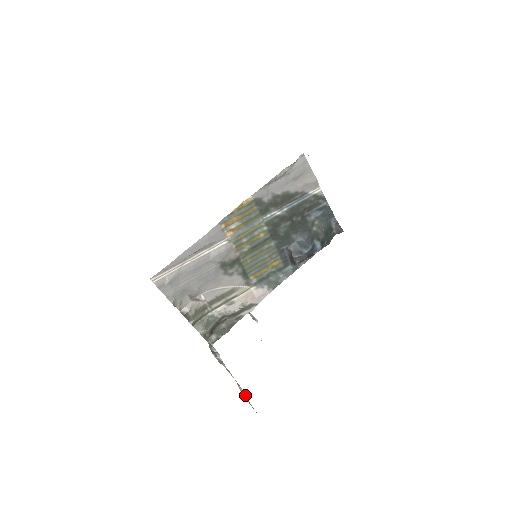
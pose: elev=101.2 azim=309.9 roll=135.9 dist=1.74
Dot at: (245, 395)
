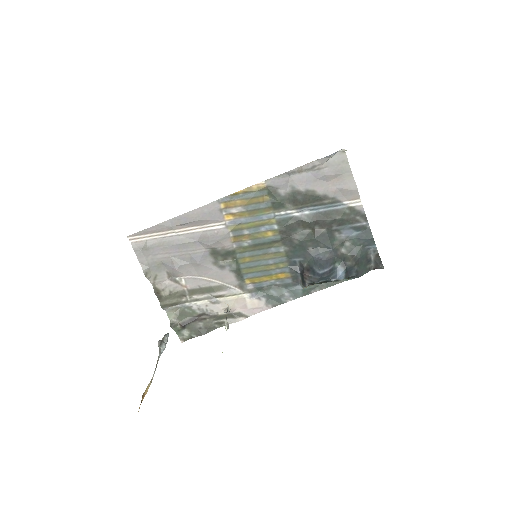
Dot at: (146, 393)
